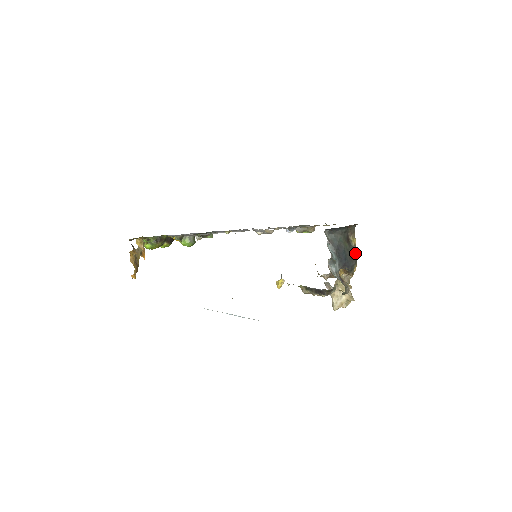
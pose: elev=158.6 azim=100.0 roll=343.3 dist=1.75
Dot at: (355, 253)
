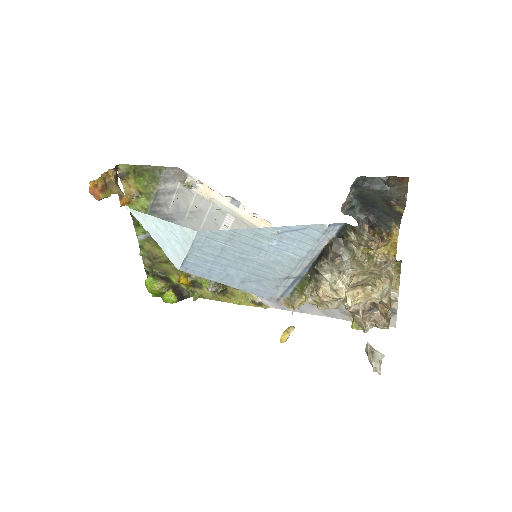
Dot at: (398, 215)
